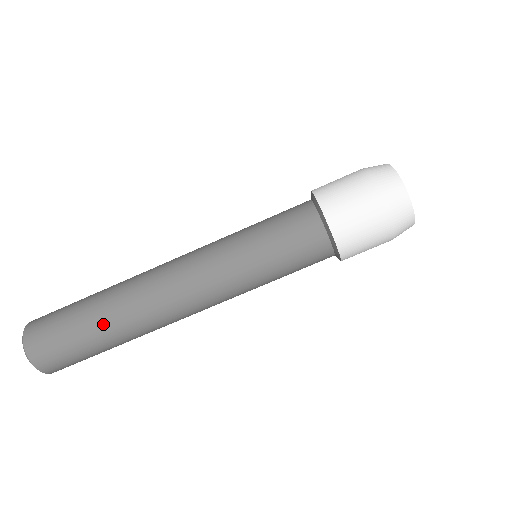
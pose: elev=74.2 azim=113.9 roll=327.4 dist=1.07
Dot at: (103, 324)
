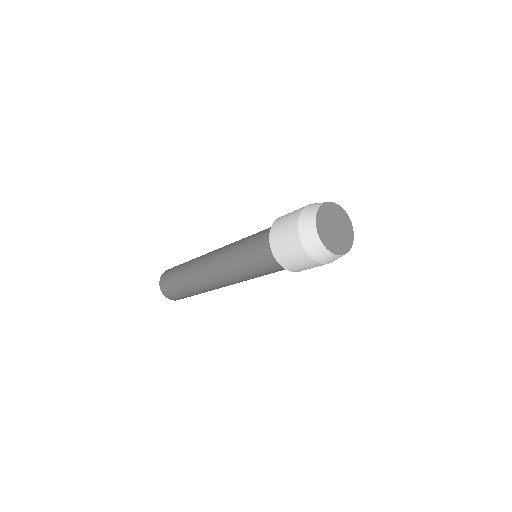
Dot at: (187, 287)
